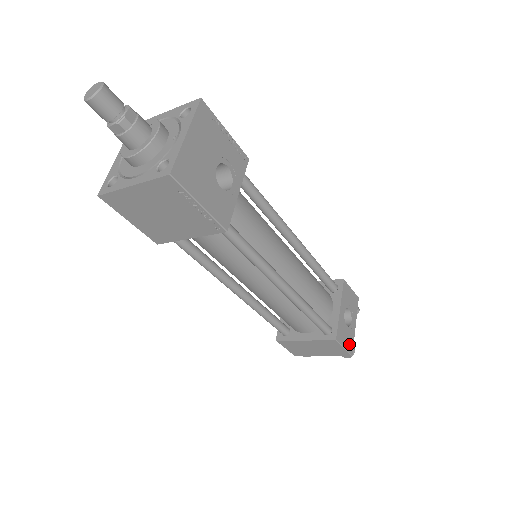
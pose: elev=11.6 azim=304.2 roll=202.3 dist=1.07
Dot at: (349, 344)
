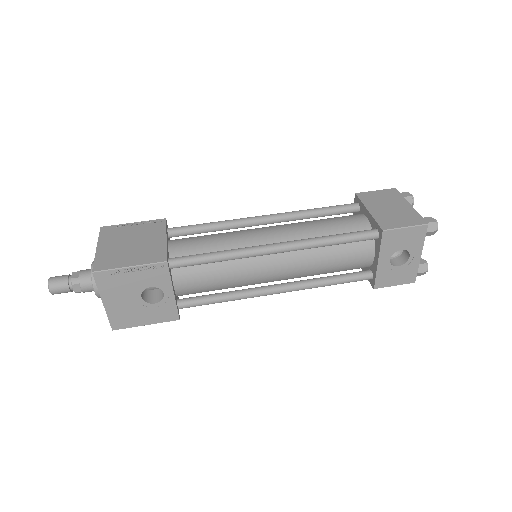
Dot at: (406, 277)
